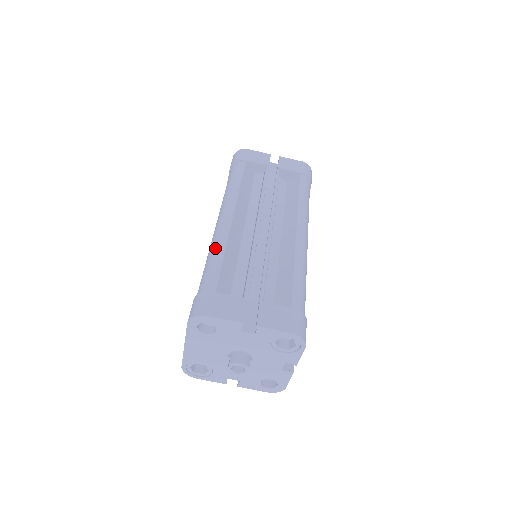
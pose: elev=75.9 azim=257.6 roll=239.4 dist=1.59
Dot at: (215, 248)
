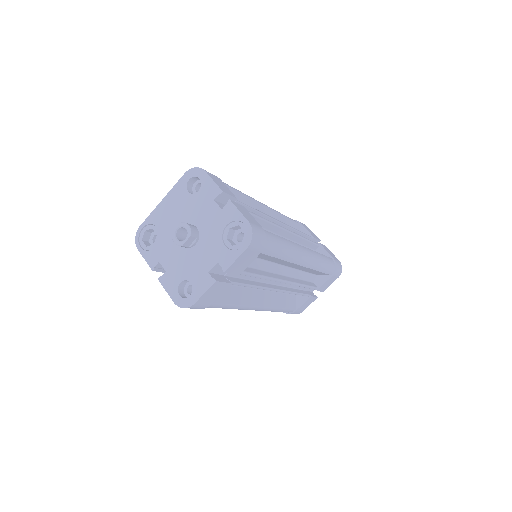
Dot at: occluded
